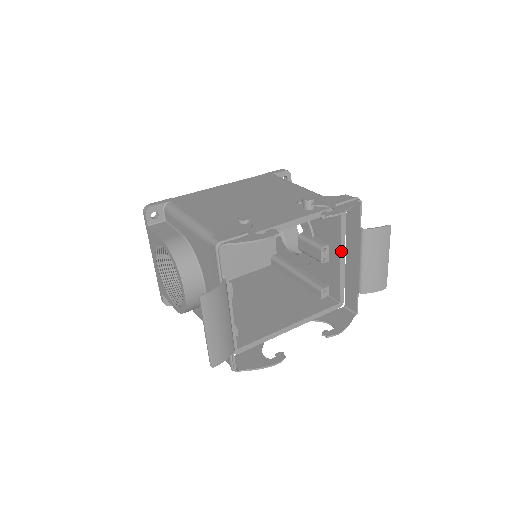
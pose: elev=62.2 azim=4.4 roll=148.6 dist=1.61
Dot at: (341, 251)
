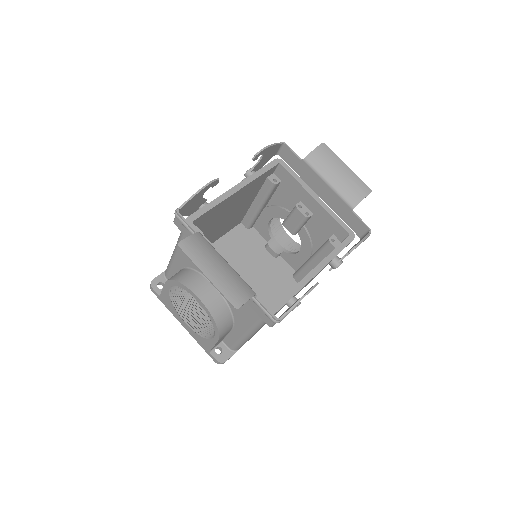
Dot at: (309, 192)
